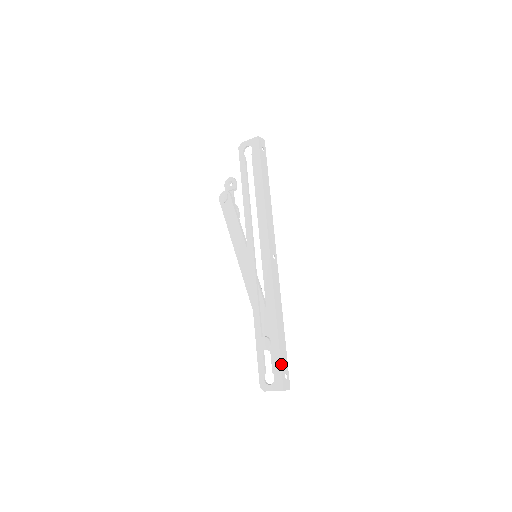
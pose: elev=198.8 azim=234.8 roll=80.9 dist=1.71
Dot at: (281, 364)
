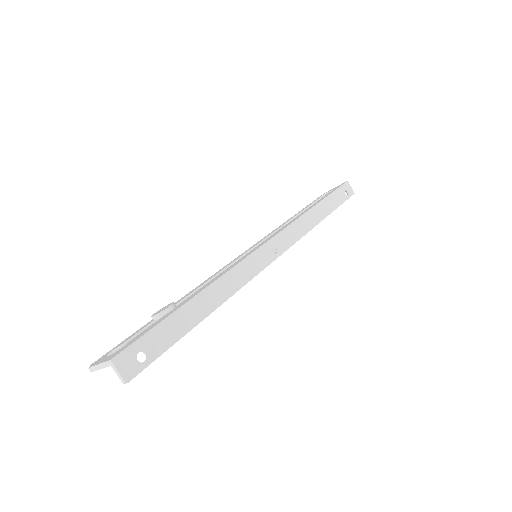
Dot at: (152, 330)
